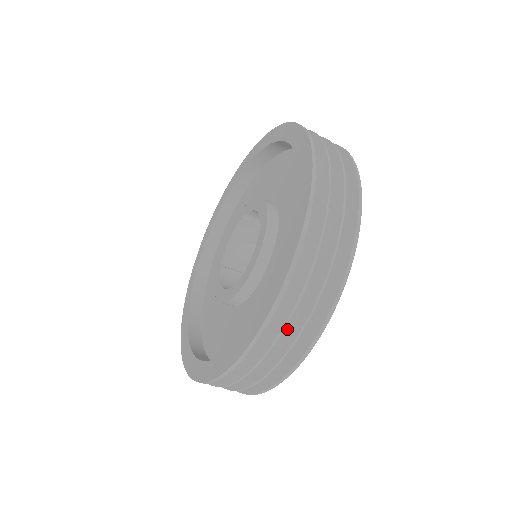
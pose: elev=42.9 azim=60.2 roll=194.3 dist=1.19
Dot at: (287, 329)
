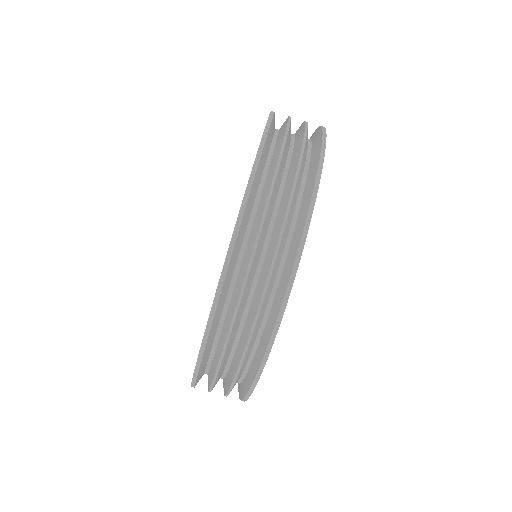
Dot at: (236, 352)
